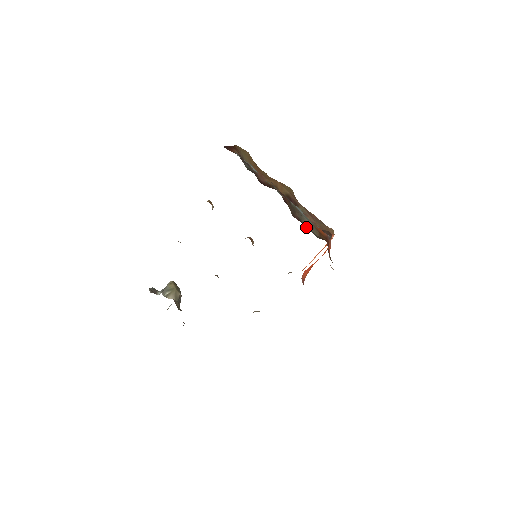
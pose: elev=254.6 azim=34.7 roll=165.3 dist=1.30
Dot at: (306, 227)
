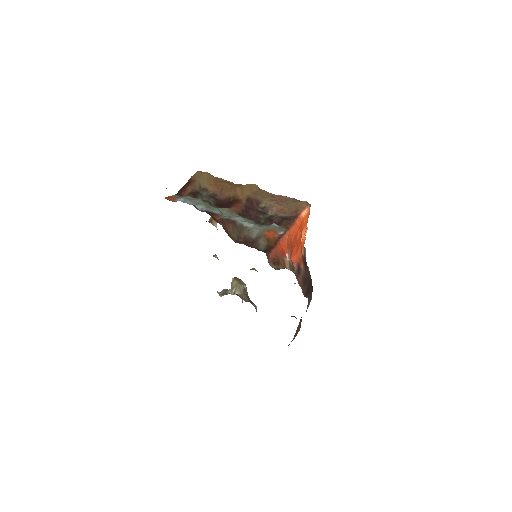
Dot at: (252, 244)
